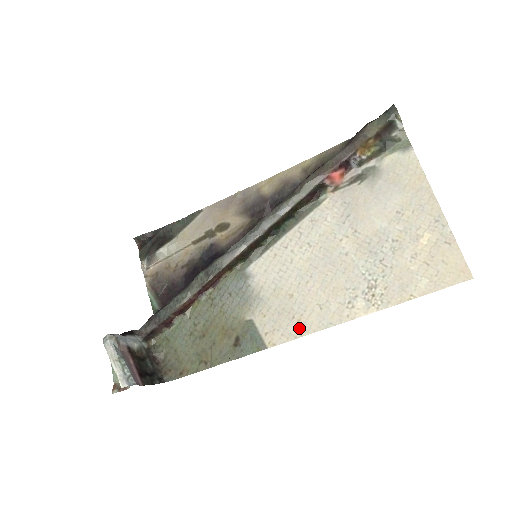
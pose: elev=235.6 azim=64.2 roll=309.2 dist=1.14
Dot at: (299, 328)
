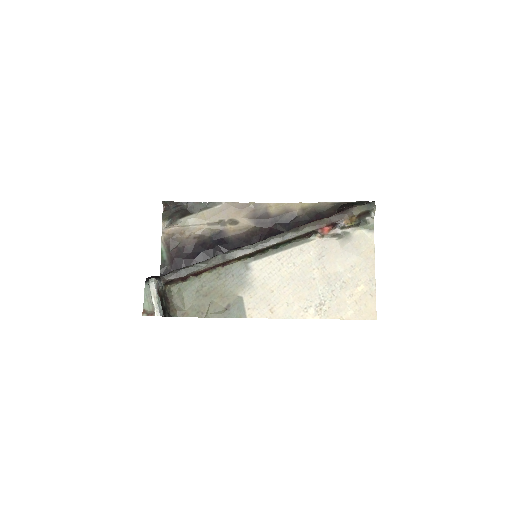
Dot at: (271, 313)
